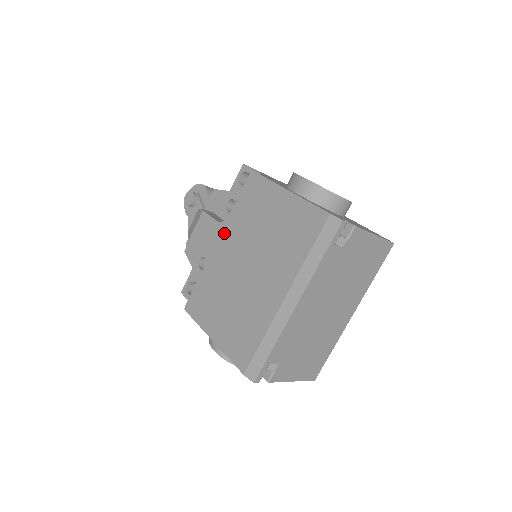
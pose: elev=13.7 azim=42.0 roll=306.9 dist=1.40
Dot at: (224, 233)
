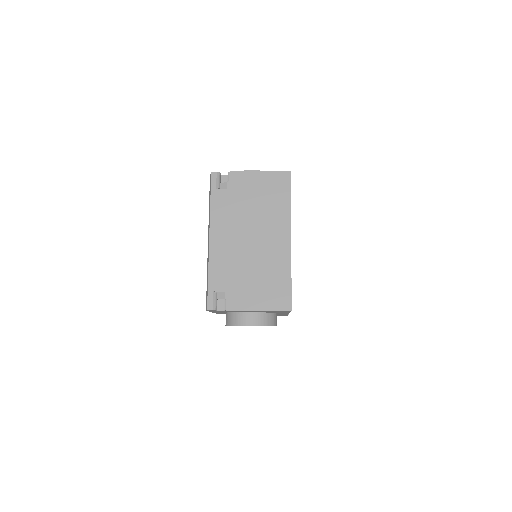
Dot at: occluded
